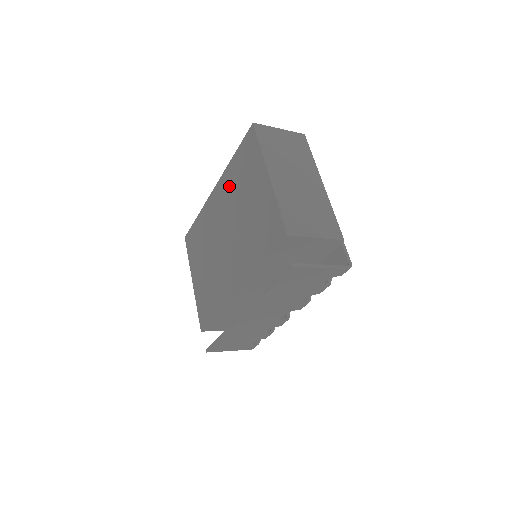
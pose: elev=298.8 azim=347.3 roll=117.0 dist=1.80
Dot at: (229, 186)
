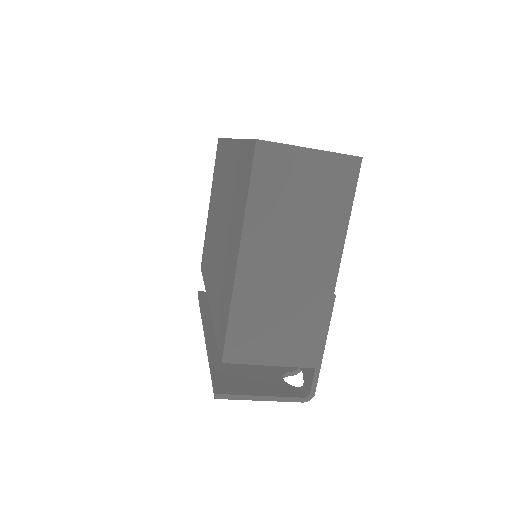
Dot at: (232, 173)
